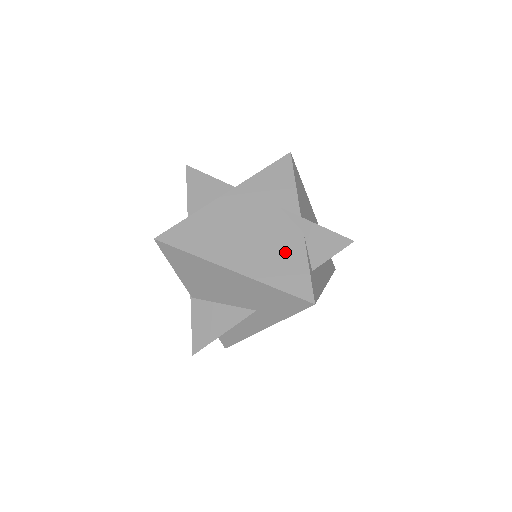
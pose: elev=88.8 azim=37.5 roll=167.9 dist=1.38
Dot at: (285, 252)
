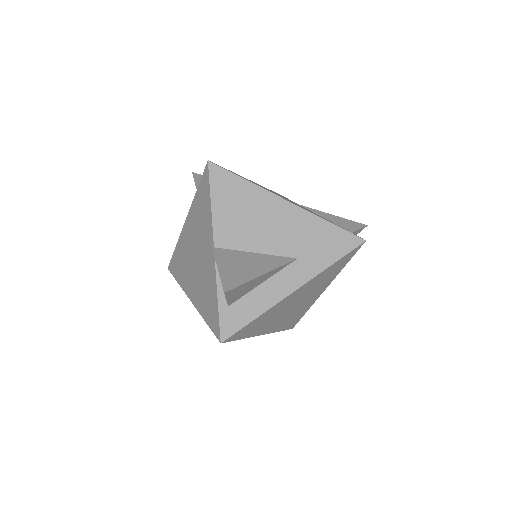
Dot at: (320, 216)
